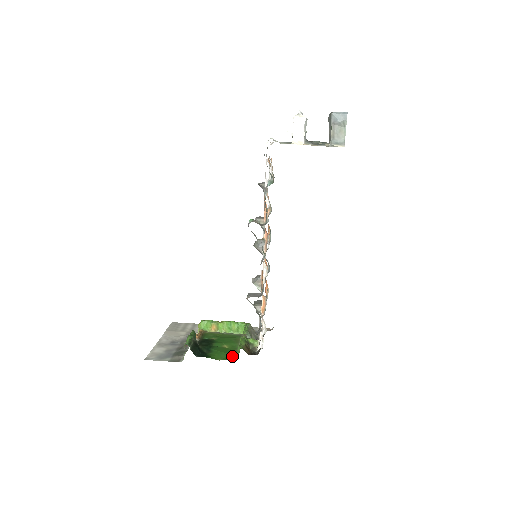
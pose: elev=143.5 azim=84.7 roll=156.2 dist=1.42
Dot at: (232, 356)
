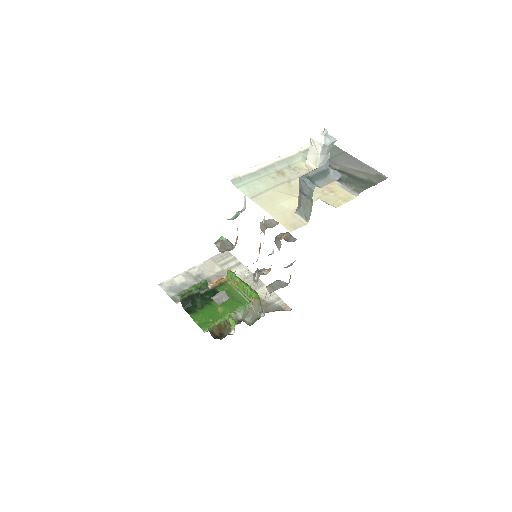
Dot at: (208, 325)
